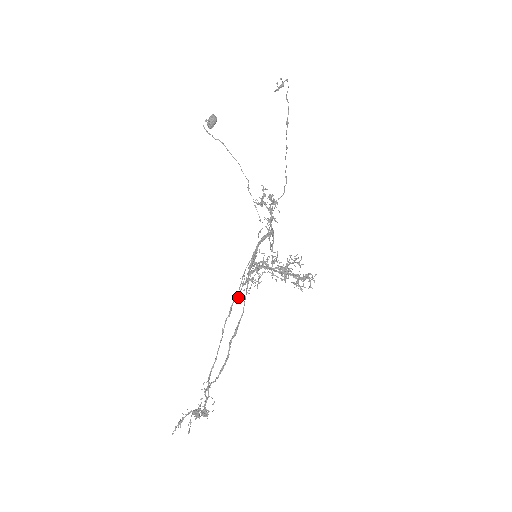
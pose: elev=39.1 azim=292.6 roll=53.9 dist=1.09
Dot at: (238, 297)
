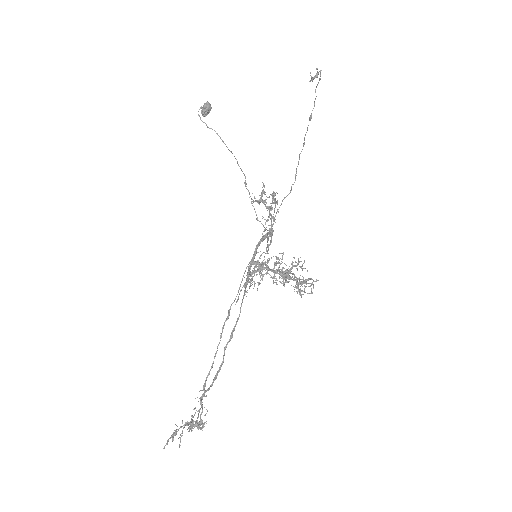
Dot at: (237, 299)
